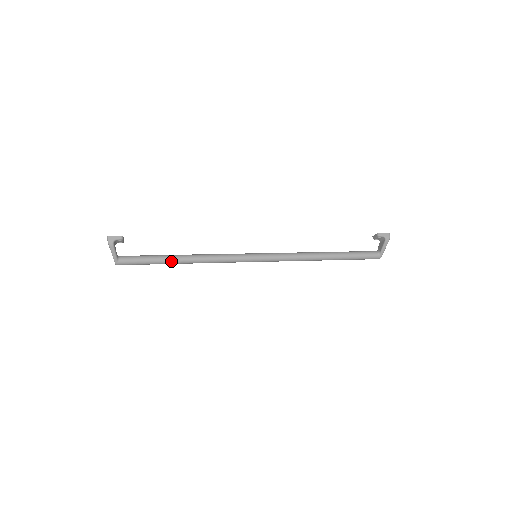
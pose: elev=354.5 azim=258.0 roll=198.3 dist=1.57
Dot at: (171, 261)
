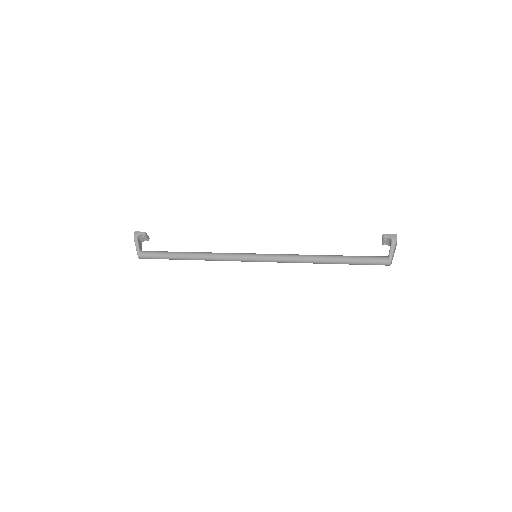
Dot at: (180, 256)
